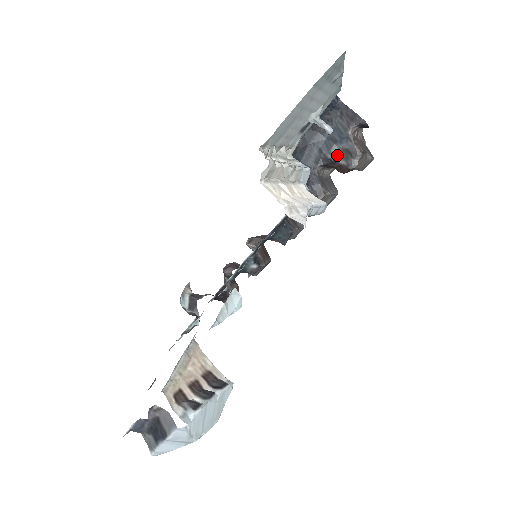
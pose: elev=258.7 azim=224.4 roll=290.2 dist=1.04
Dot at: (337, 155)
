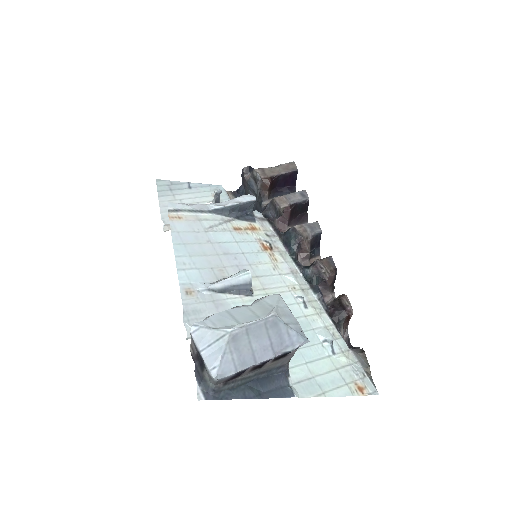
Dot at: (258, 189)
